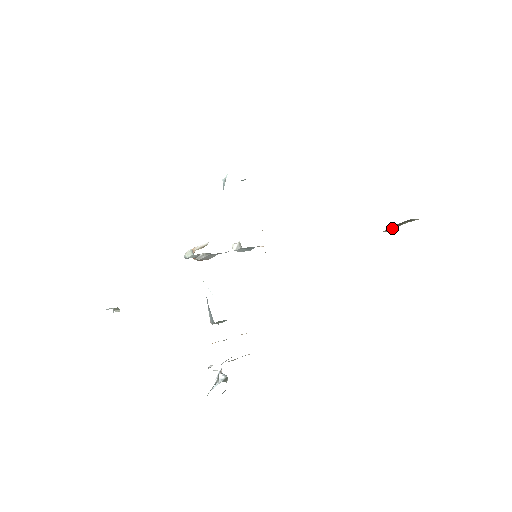
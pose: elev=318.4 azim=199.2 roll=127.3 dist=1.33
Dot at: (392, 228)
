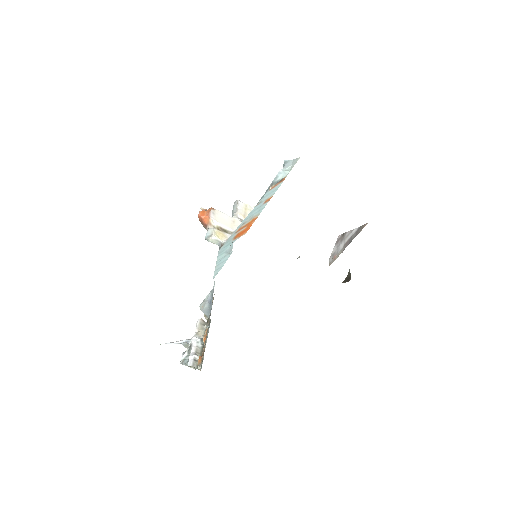
Dot at: occluded
